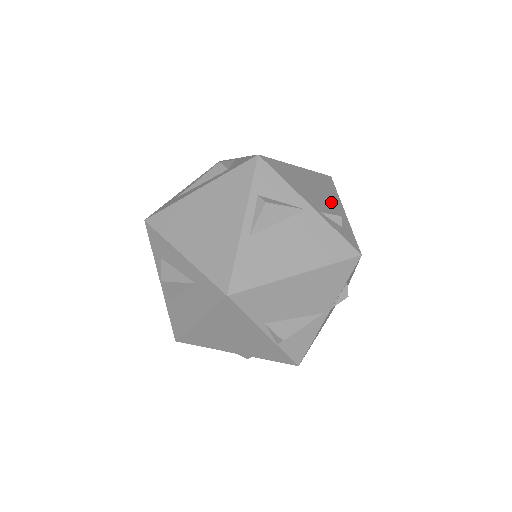
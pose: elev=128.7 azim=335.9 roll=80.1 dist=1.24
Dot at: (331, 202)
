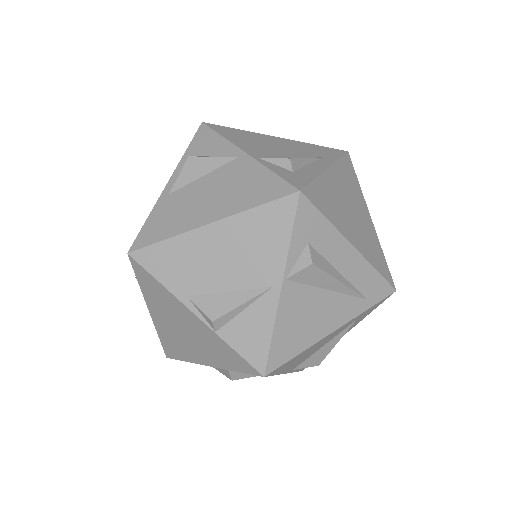
Dot at: (301, 157)
